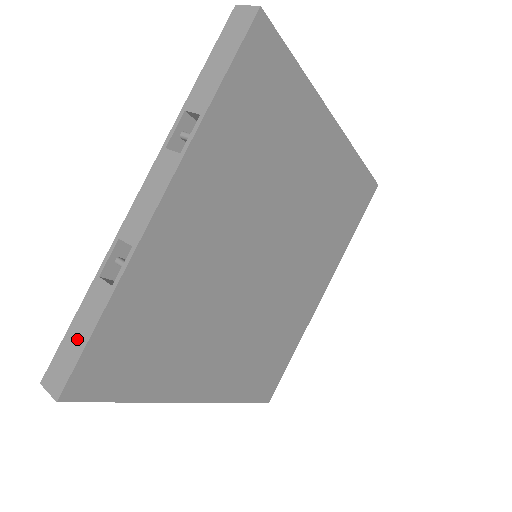
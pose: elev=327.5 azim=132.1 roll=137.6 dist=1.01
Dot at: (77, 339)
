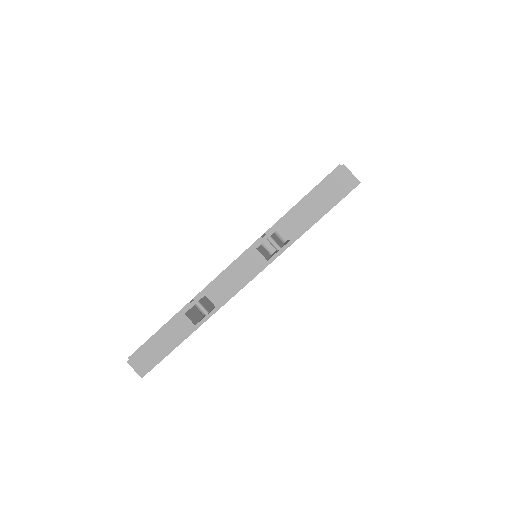
Dot at: (162, 347)
